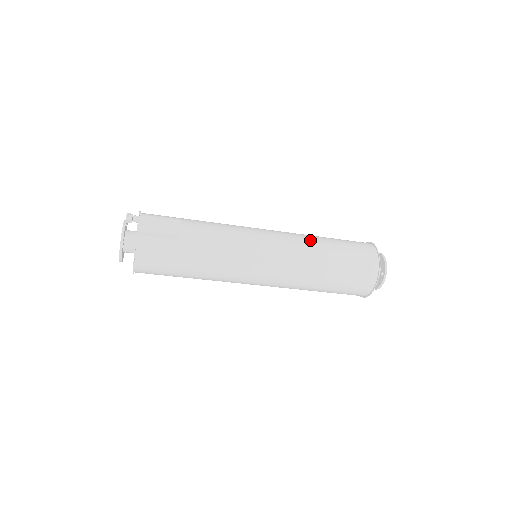
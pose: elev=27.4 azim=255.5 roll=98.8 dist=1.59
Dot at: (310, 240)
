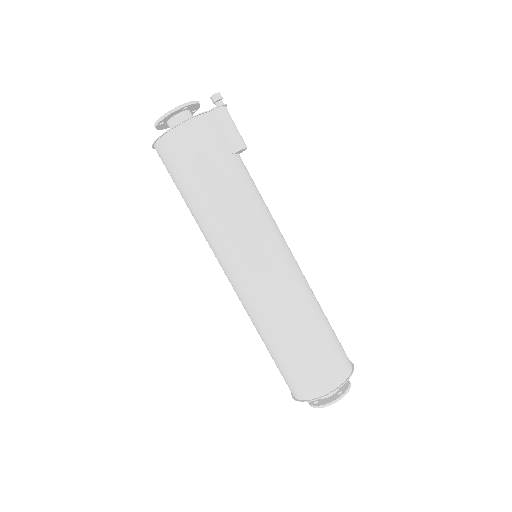
Dot at: occluded
